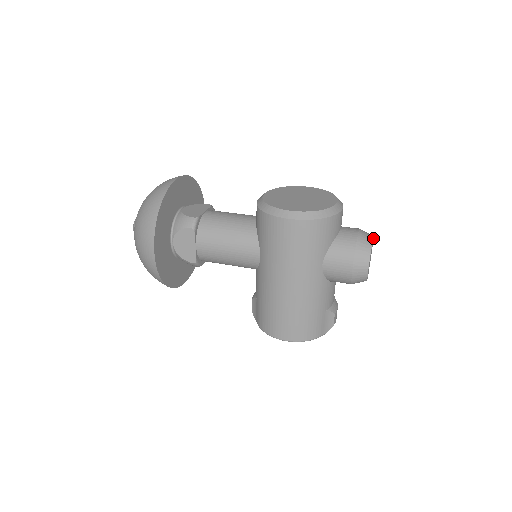
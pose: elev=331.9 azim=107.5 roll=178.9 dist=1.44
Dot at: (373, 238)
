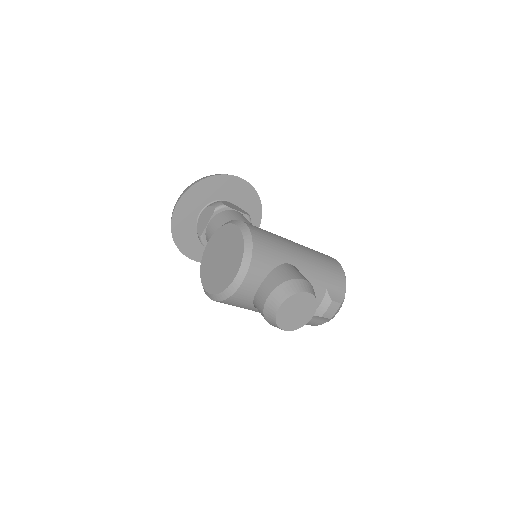
Dot at: (291, 297)
